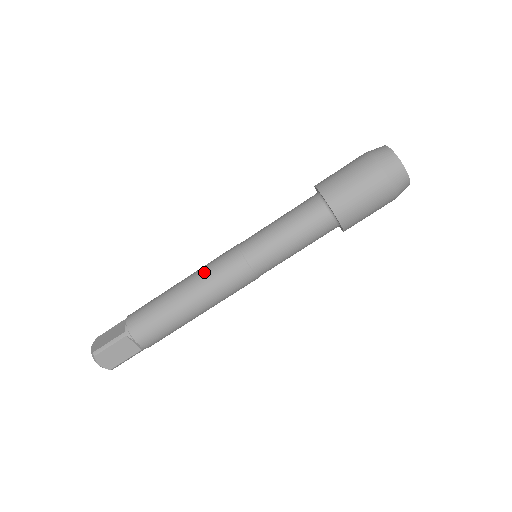
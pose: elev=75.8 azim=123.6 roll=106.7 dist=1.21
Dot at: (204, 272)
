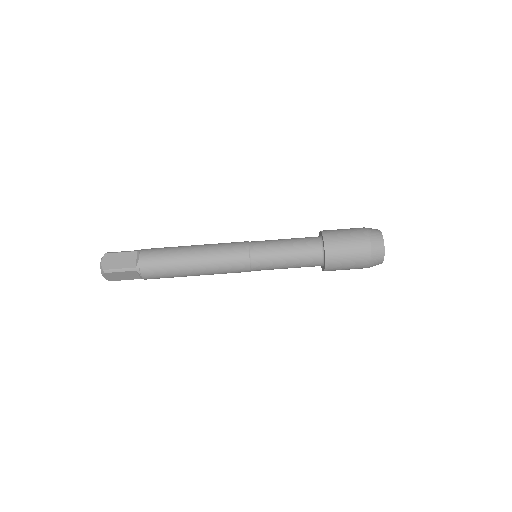
Dot at: (216, 255)
